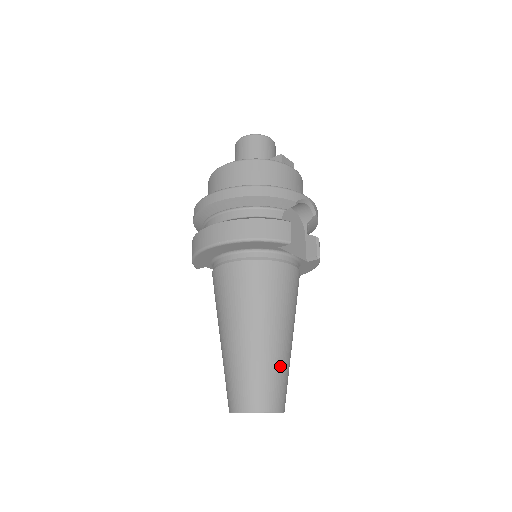
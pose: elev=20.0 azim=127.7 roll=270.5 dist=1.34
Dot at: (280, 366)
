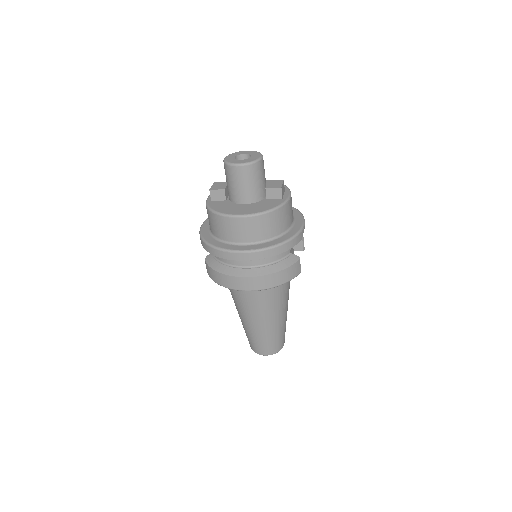
Dot at: (285, 326)
